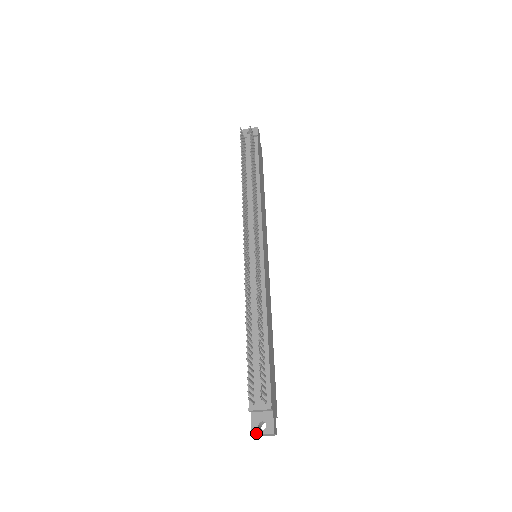
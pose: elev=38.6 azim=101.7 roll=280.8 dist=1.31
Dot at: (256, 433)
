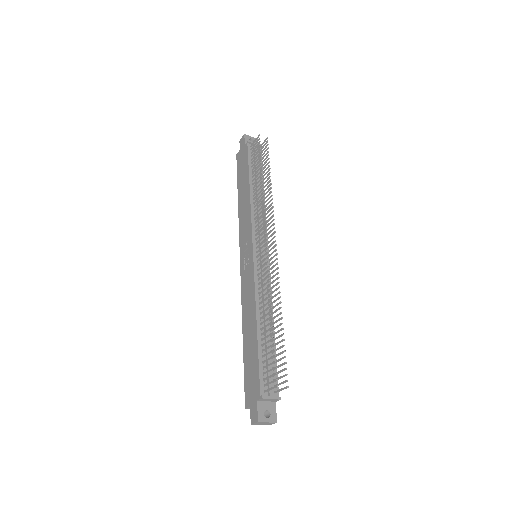
Dot at: (262, 420)
